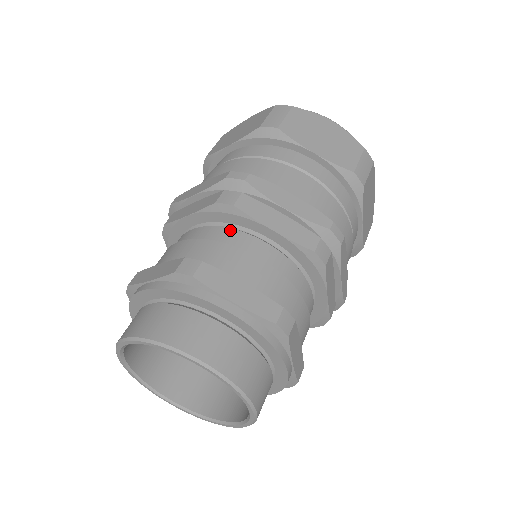
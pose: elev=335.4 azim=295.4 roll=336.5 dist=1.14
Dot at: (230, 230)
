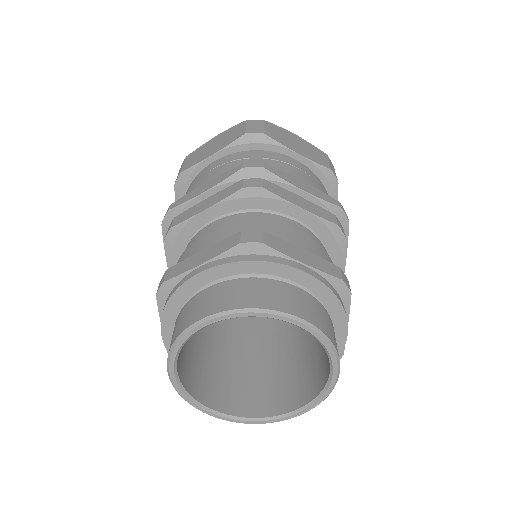
Dot at: (259, 213)
